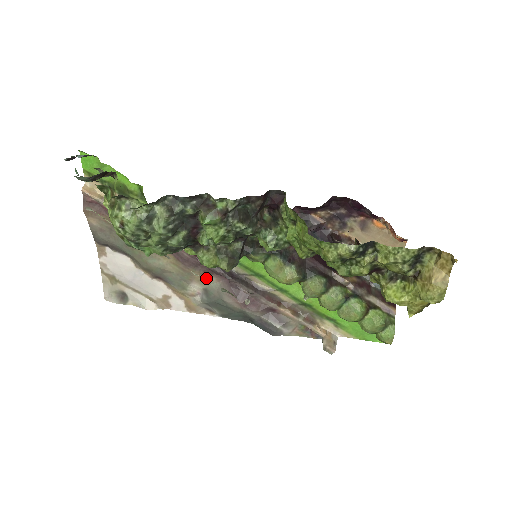
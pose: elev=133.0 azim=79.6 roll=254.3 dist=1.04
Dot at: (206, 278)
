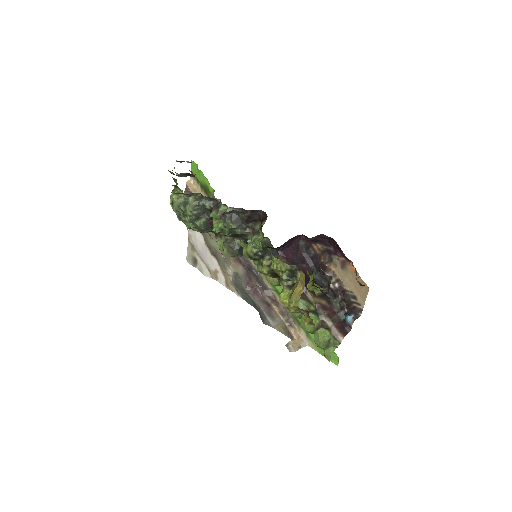
Dot at: (237, 265)
